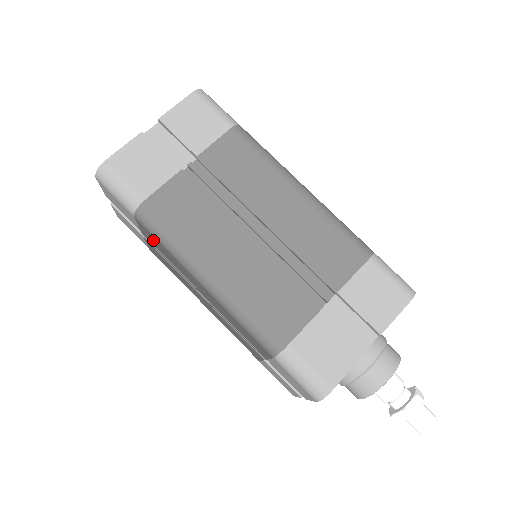
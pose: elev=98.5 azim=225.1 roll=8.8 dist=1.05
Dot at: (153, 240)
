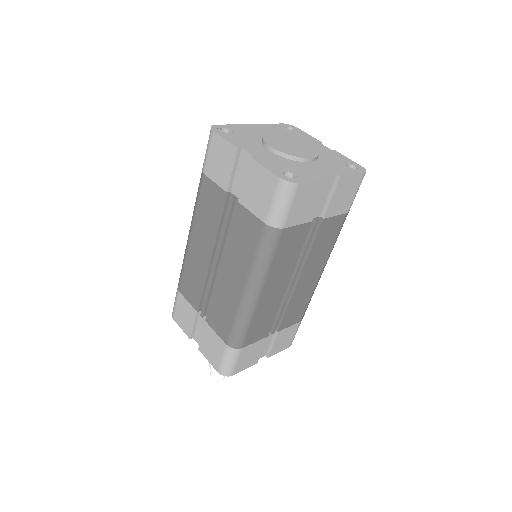
Dot at: (247, 231)
